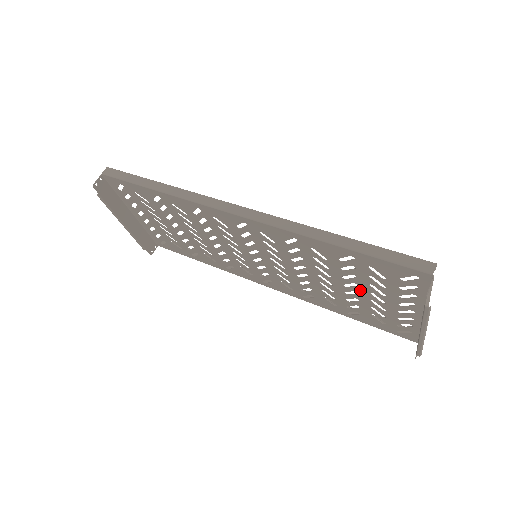
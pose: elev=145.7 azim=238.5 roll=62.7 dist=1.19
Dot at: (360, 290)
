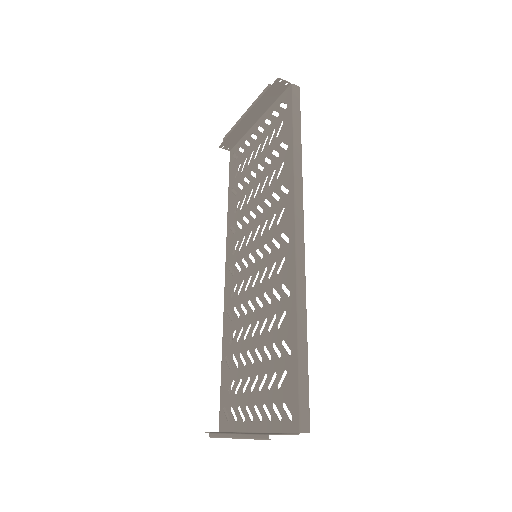
Dot at: (257, 365)
